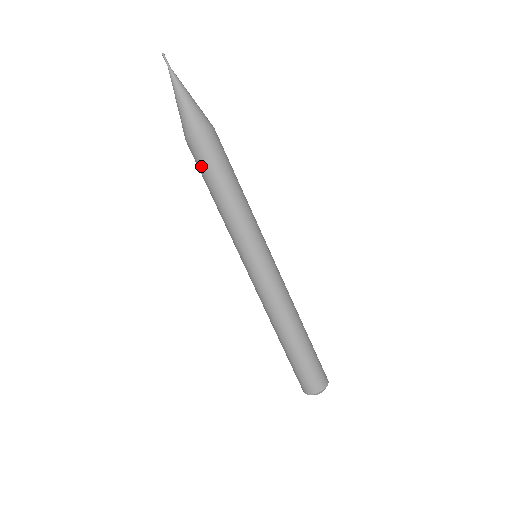
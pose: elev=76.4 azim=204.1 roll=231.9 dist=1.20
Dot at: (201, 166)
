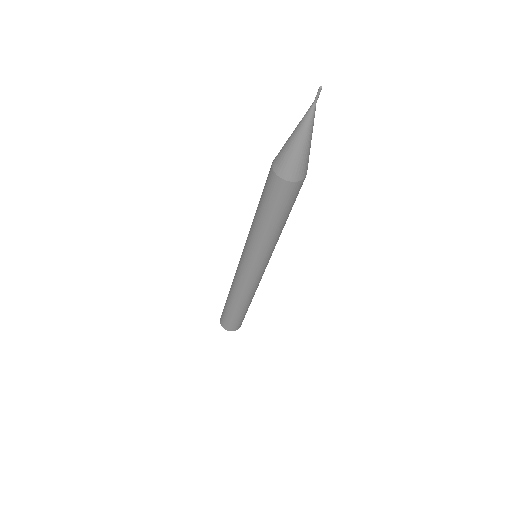
Dot at: (279, 203)
